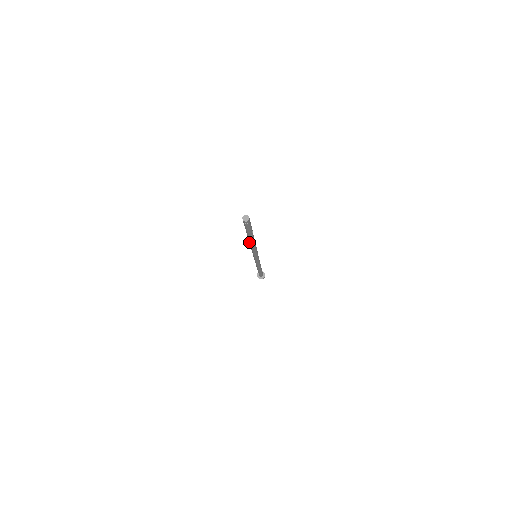
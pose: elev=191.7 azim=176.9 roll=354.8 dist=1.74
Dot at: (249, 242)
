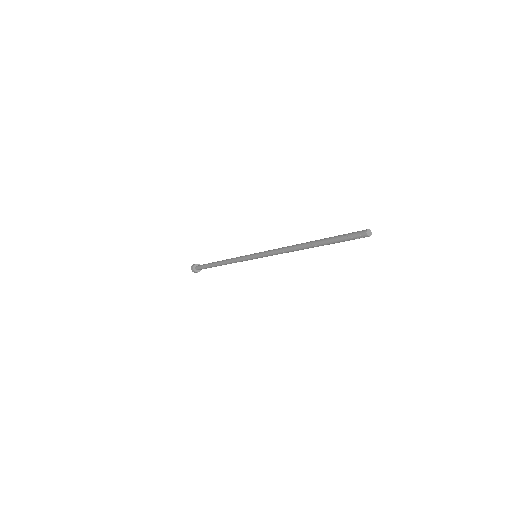
Dot at: (300, 248)
